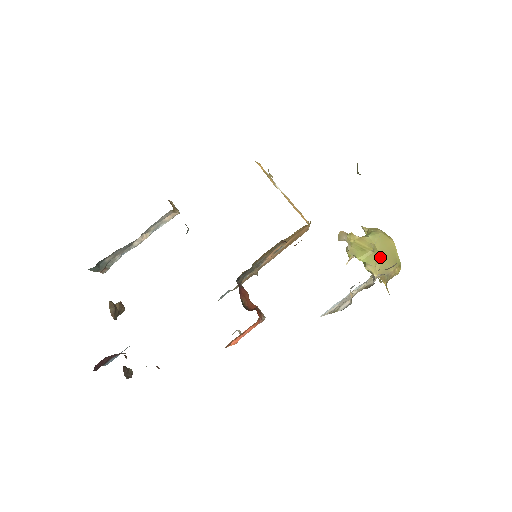
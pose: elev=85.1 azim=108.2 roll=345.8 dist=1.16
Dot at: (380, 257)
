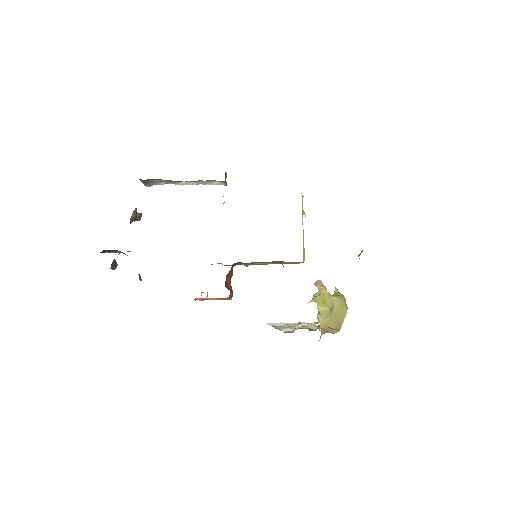
Dot at: (331, 316)
